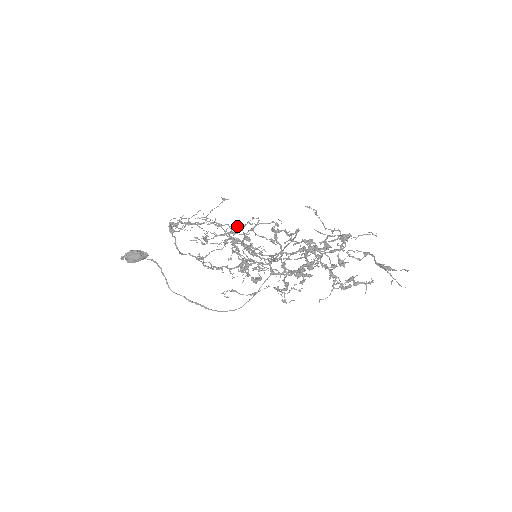
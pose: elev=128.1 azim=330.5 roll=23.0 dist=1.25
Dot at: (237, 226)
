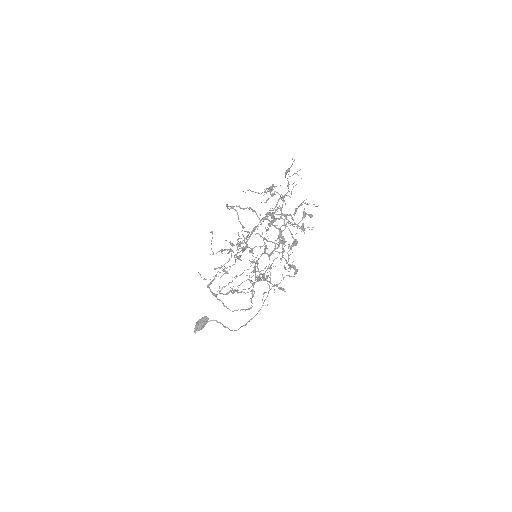
Dot at: (250, 266)
